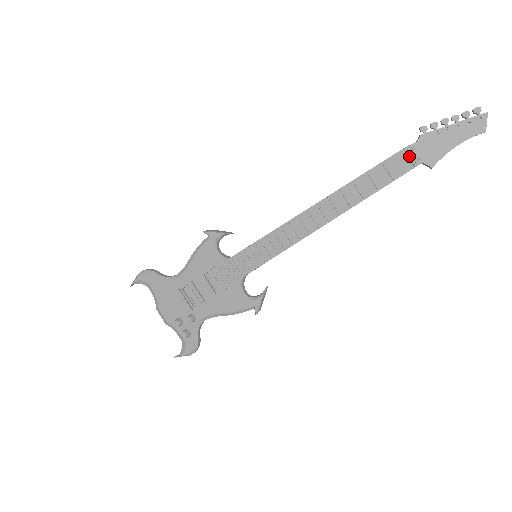
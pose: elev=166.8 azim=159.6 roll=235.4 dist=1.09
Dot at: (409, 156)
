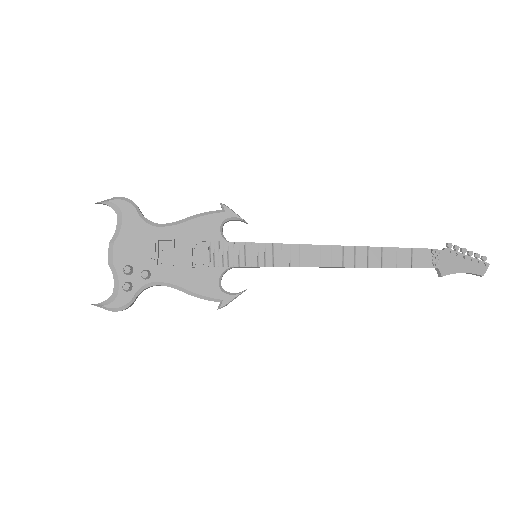
Dot at: (434, 257)
